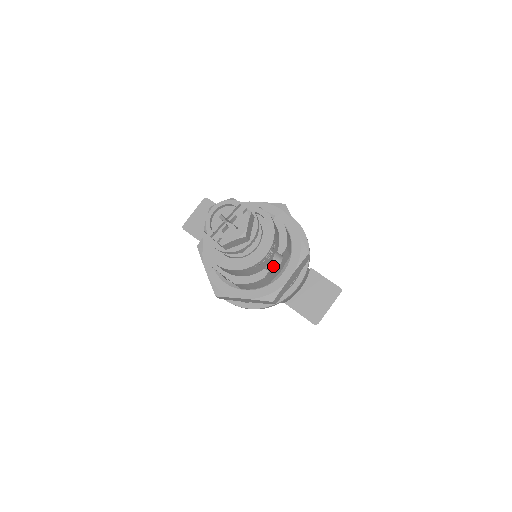
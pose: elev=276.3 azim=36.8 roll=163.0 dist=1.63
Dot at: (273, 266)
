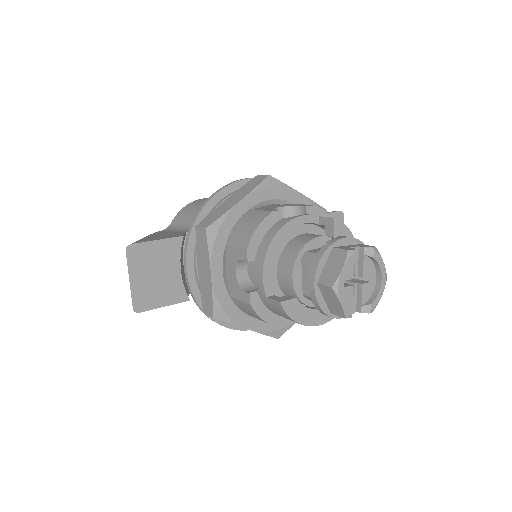
Dot at: occluded
